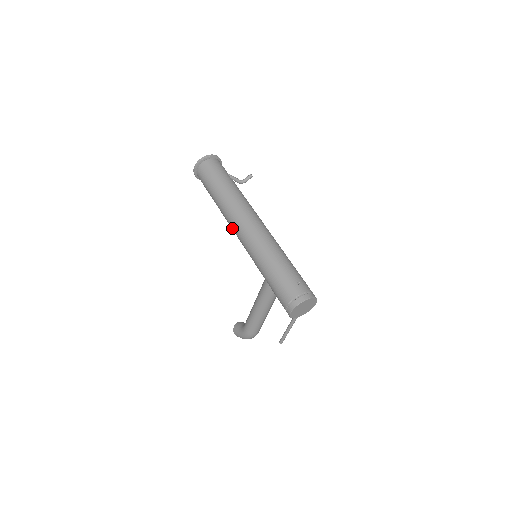
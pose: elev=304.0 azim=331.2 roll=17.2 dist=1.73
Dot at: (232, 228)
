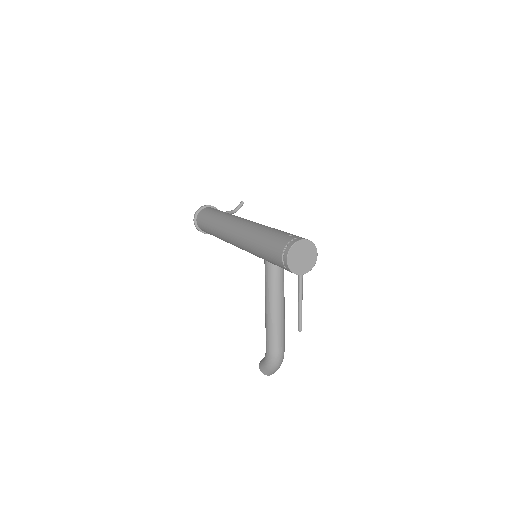
Dot at: (228, 239)
